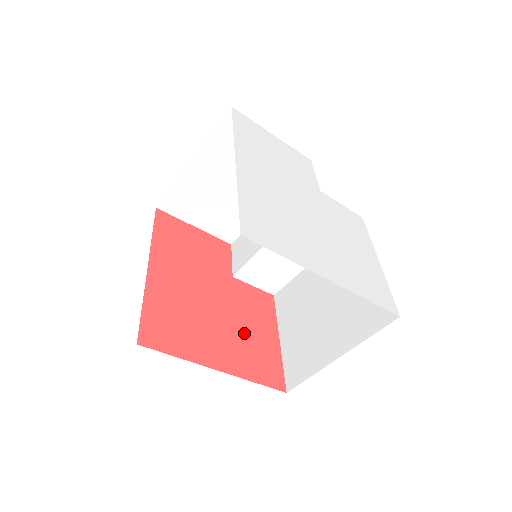
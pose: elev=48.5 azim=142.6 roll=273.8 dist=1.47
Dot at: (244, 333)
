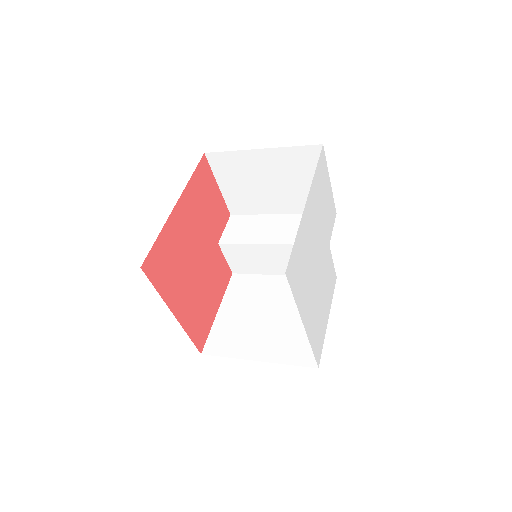
Dot at: (202, 294)
